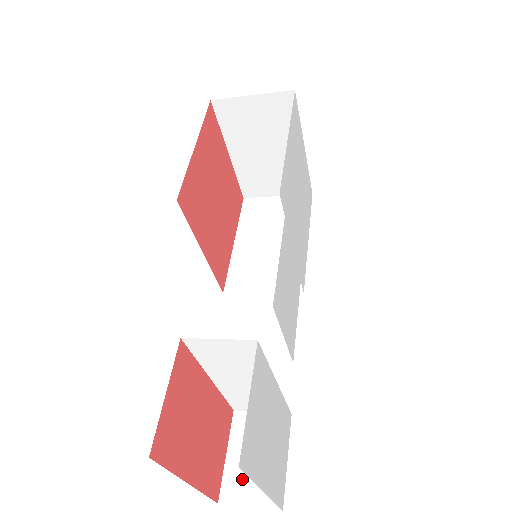
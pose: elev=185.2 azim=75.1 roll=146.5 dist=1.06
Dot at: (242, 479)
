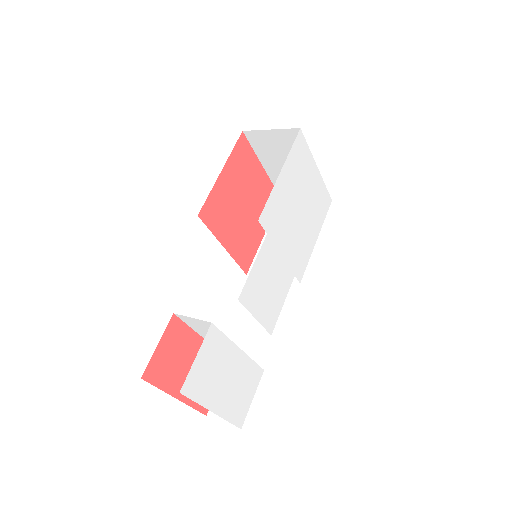
Dot at: occluded
